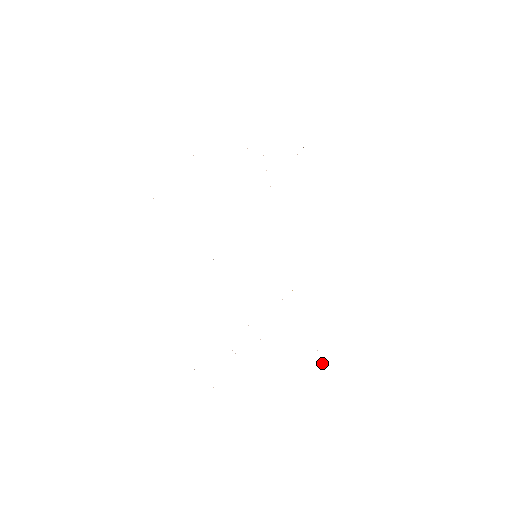
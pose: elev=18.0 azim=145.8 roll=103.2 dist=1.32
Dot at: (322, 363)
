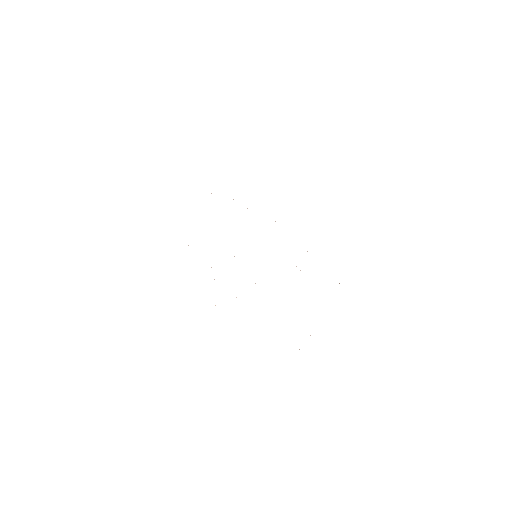
Dot at: occluded
